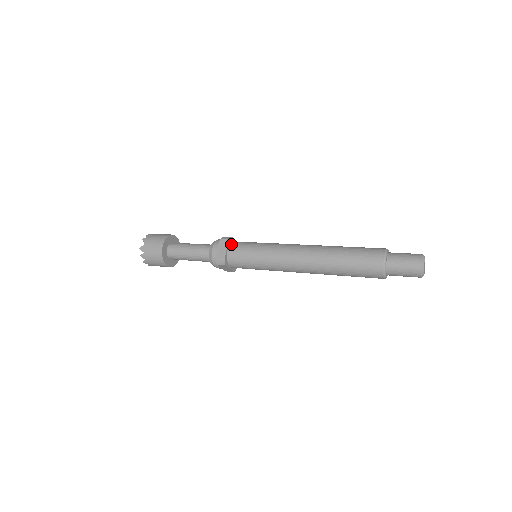
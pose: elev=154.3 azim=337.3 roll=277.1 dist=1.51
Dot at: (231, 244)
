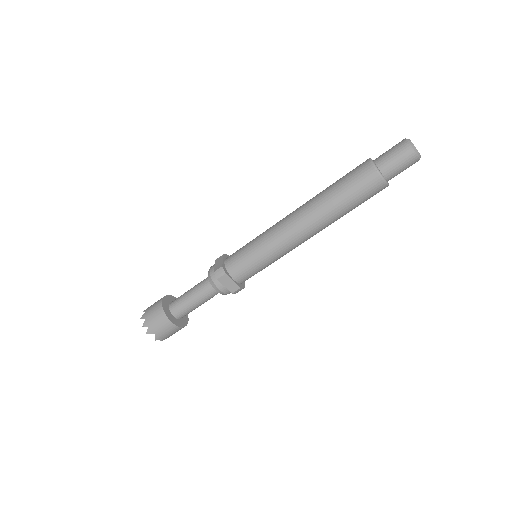
Dot at: (227, 257)
